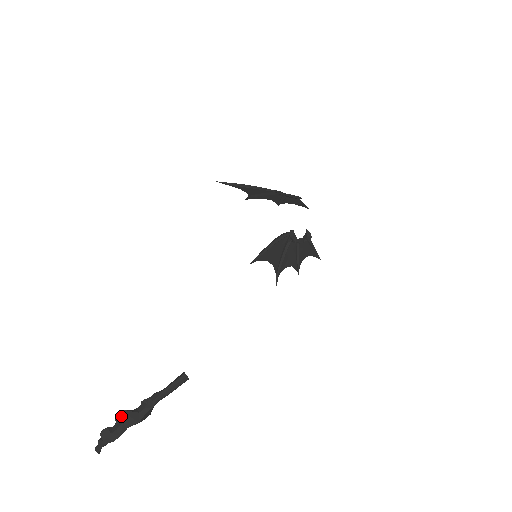
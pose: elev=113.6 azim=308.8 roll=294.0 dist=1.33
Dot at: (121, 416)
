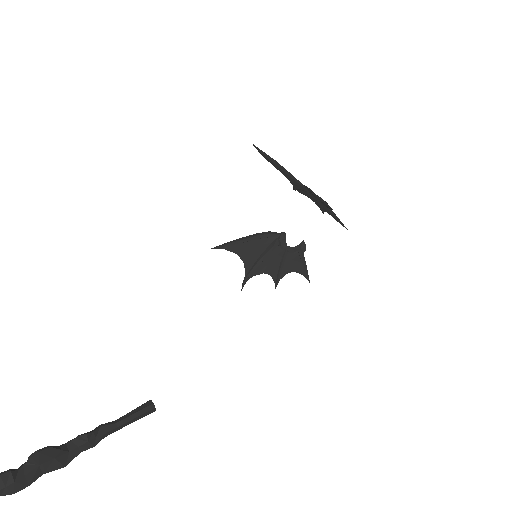
Dot at: (41, 455)
